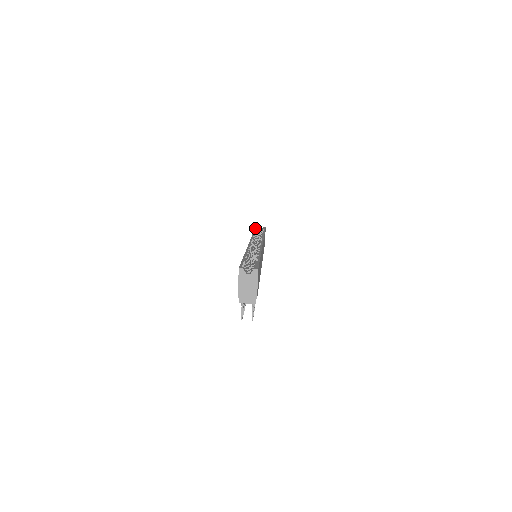
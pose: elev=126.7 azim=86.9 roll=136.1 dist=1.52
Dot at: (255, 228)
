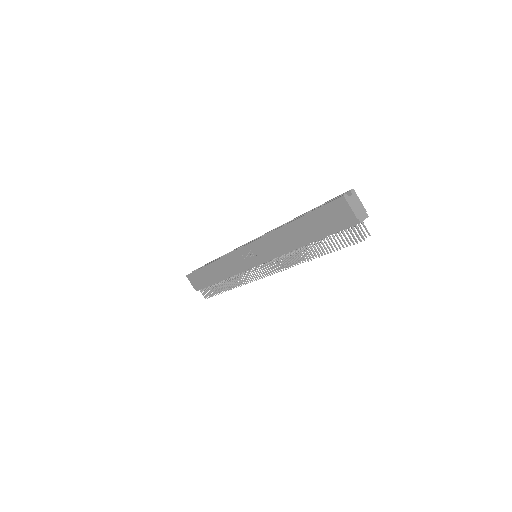
Dot at: (194, 271)
